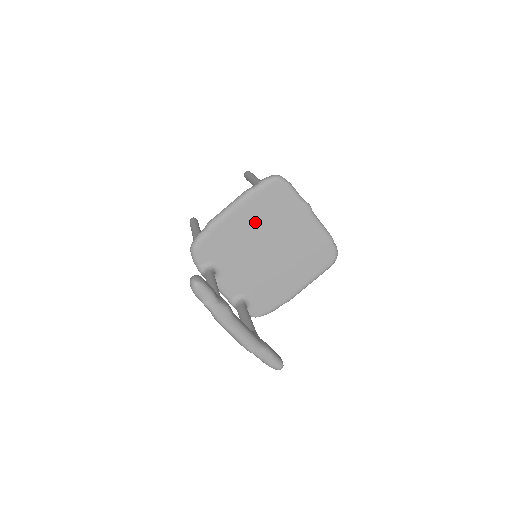
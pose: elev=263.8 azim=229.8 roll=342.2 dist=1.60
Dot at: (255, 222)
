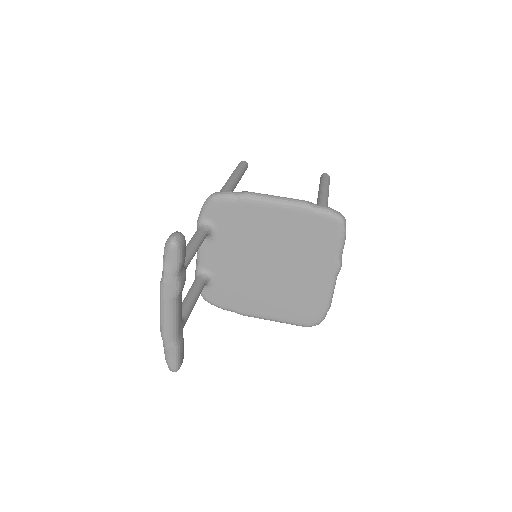
Dot at: (284, 233)
